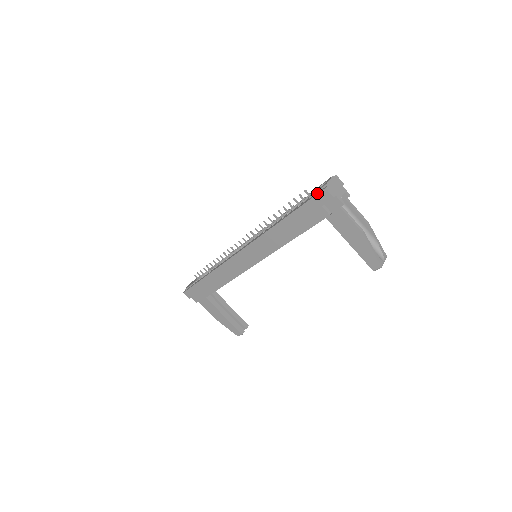
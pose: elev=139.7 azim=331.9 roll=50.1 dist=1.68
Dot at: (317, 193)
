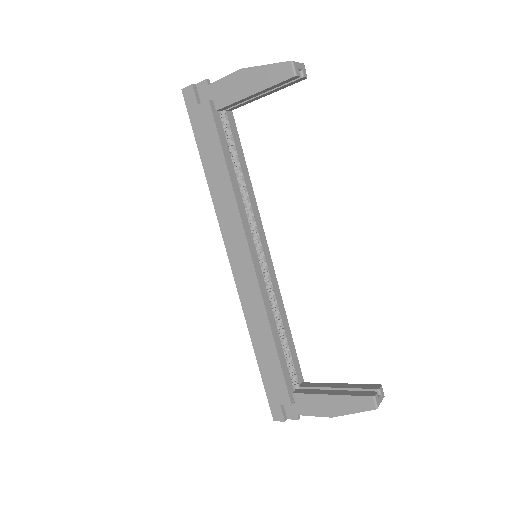
Dot at: (186, 104)
